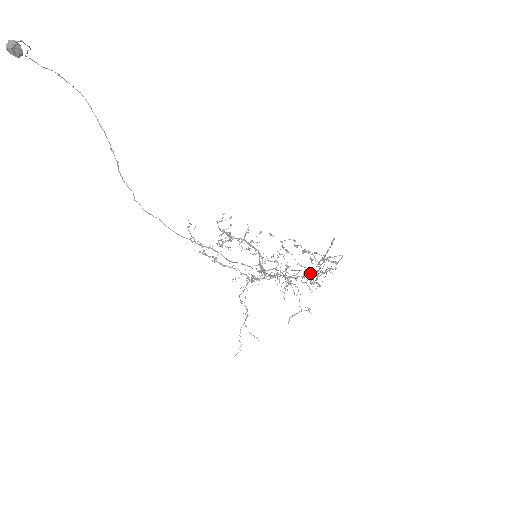
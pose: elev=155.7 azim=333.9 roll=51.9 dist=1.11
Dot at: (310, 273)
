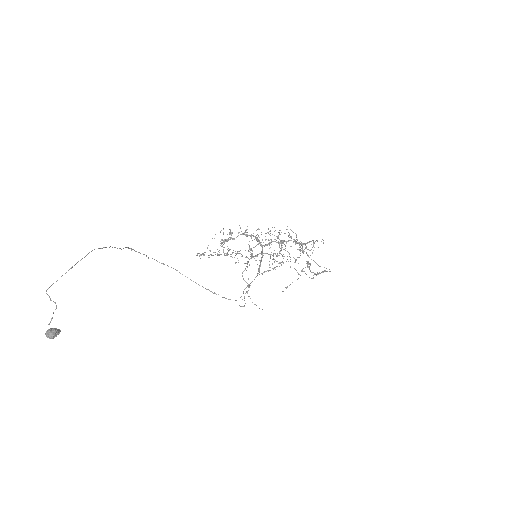
Dot at: (301, 248)
